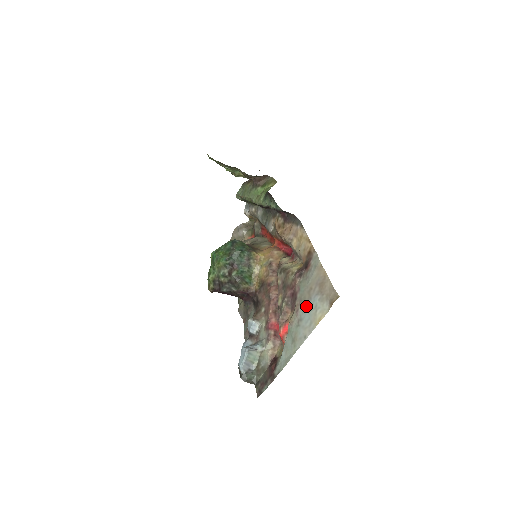
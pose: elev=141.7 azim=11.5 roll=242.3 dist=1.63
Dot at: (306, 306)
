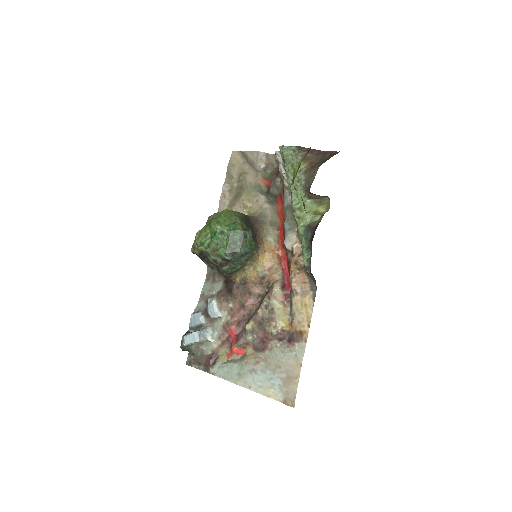
Dot at: (267, 371)
